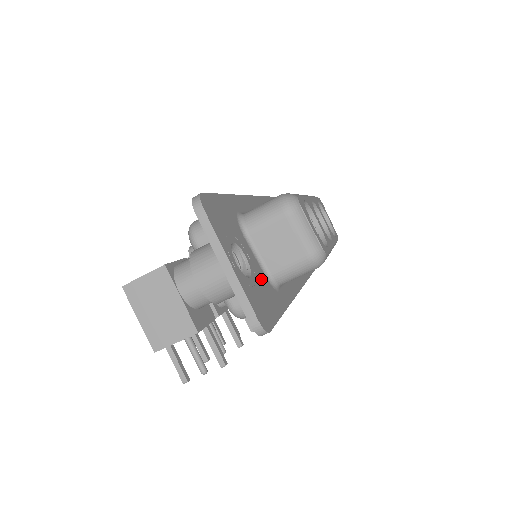
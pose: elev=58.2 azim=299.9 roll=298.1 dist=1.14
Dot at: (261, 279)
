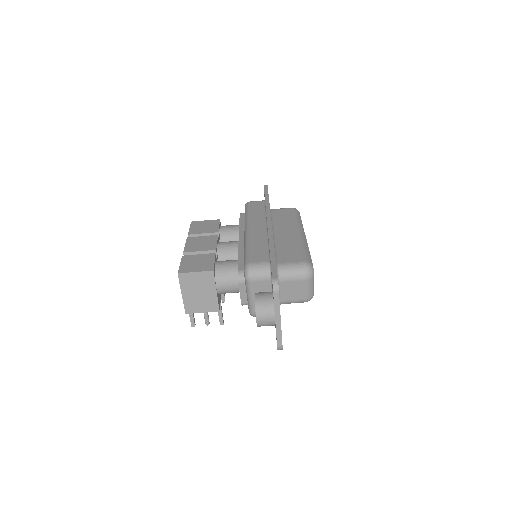
Dot at: occluded
